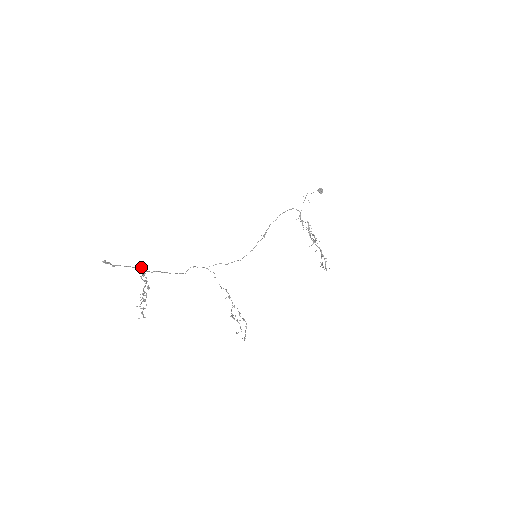
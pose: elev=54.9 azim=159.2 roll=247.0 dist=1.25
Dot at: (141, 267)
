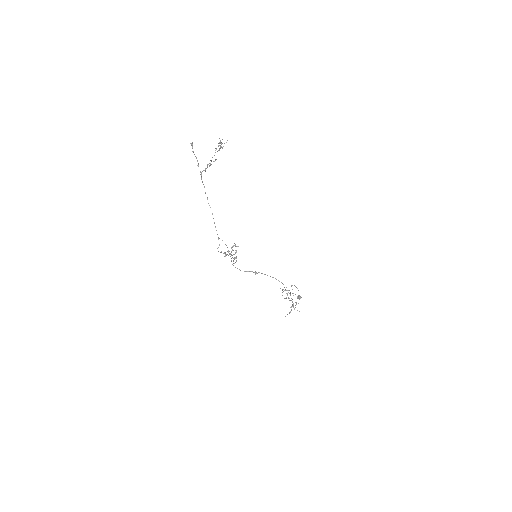
Dot at: (201, 173)
